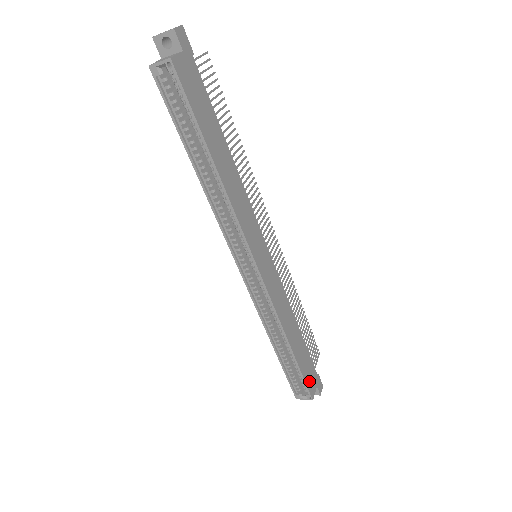
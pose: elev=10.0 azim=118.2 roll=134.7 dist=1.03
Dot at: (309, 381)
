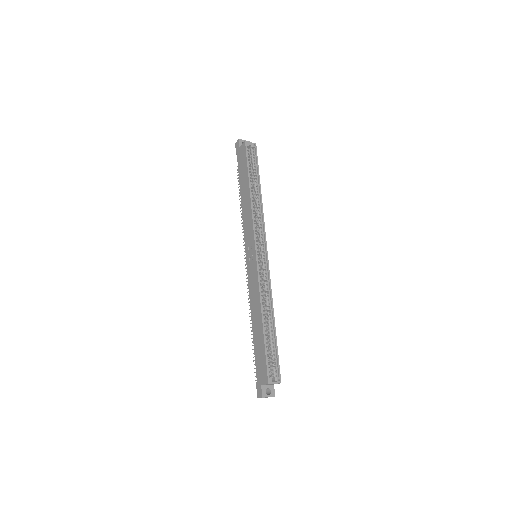
Dot at: (276, 367)
